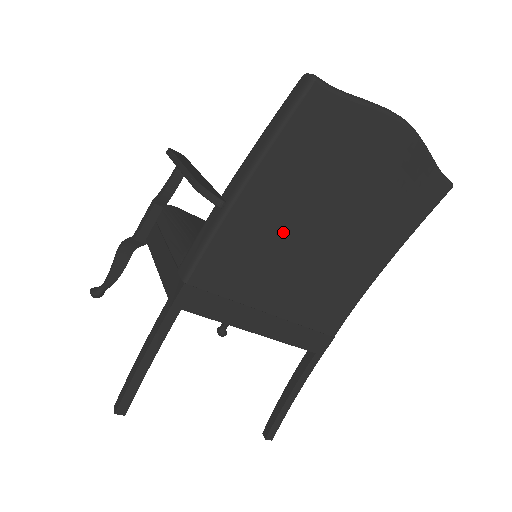
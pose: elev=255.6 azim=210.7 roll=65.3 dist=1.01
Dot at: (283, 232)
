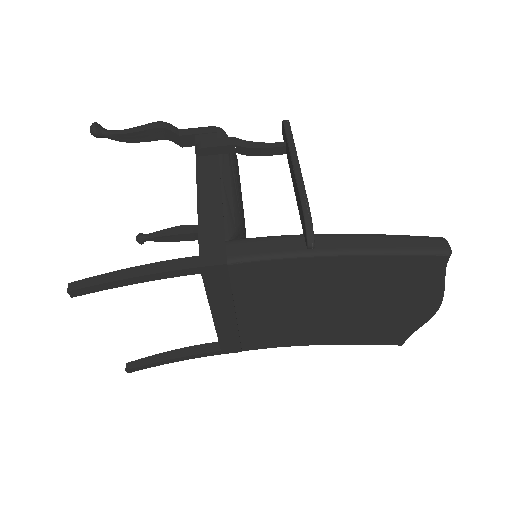
Dot at: (312, 290)
